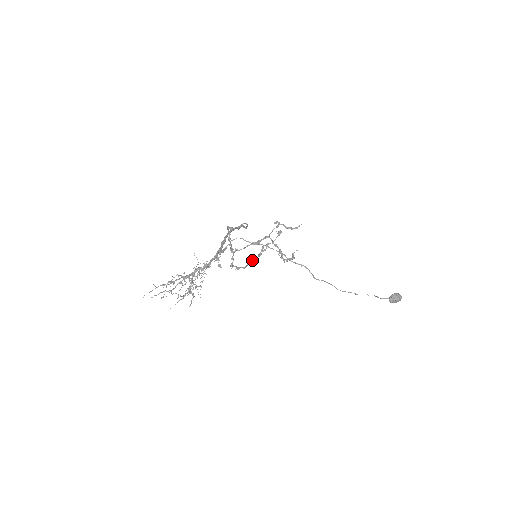
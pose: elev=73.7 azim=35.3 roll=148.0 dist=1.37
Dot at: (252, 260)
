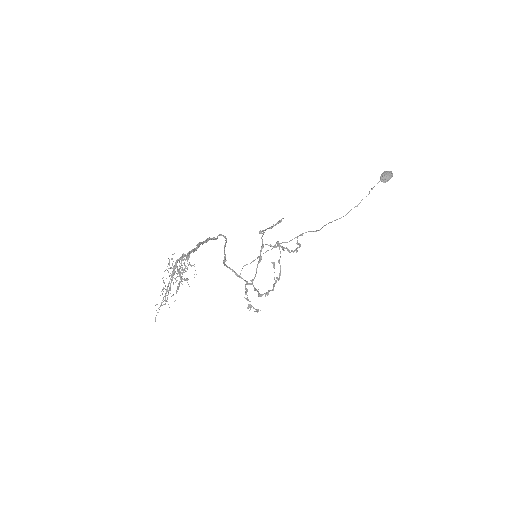
Dot at: (275, 280)
